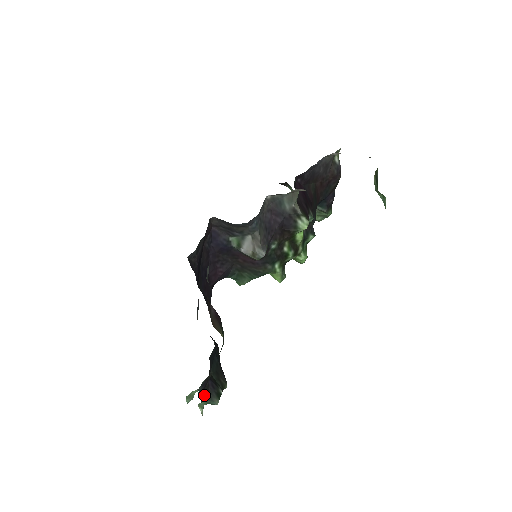
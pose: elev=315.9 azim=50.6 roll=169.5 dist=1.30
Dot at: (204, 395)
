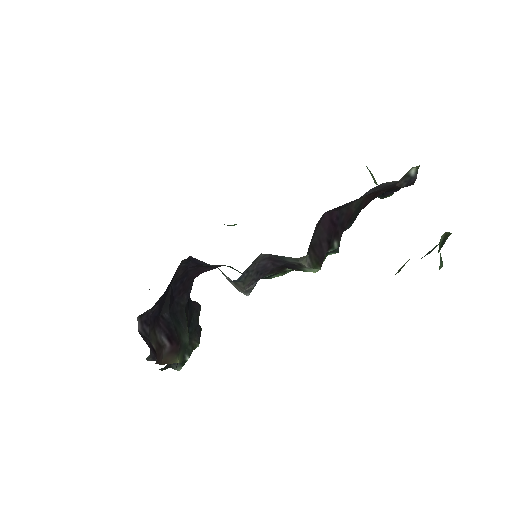
Dot at: (165, 368)
